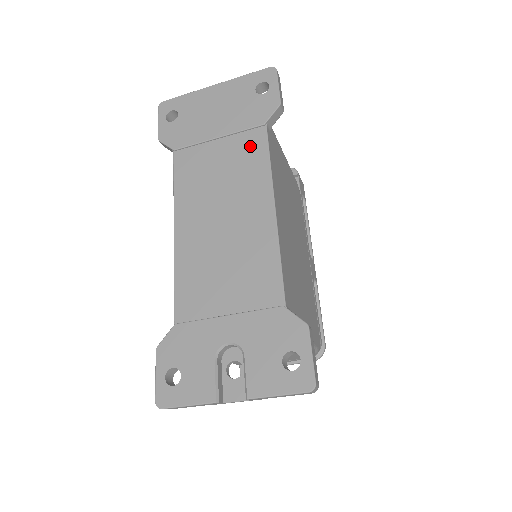
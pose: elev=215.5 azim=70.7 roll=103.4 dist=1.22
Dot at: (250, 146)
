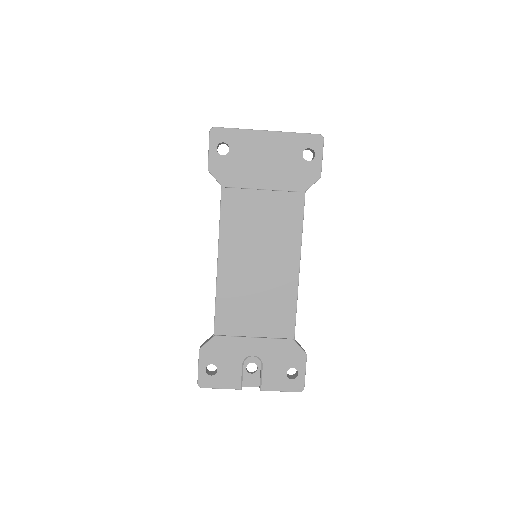
Dot at: (289, 208)
